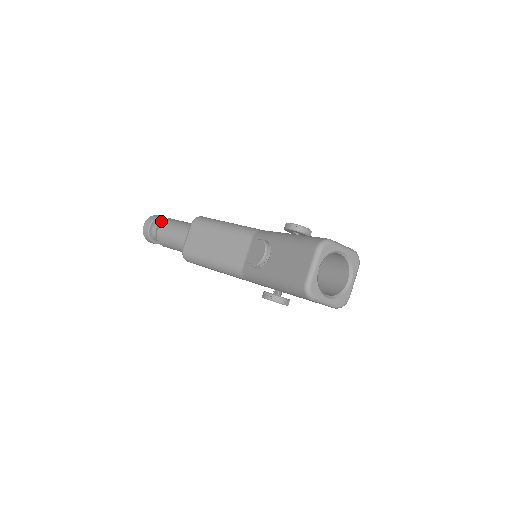
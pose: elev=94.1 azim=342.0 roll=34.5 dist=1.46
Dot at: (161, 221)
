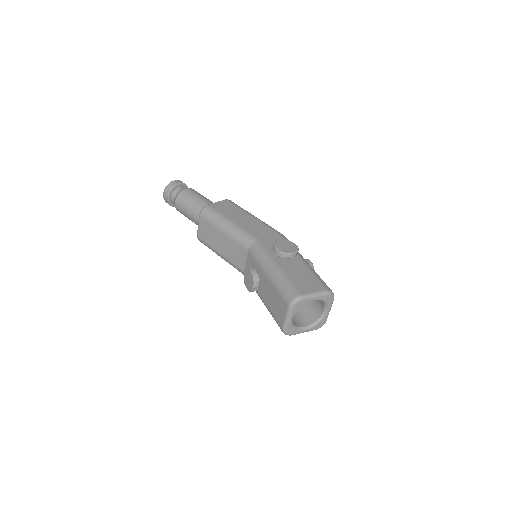
Dot at: (177, 192)
